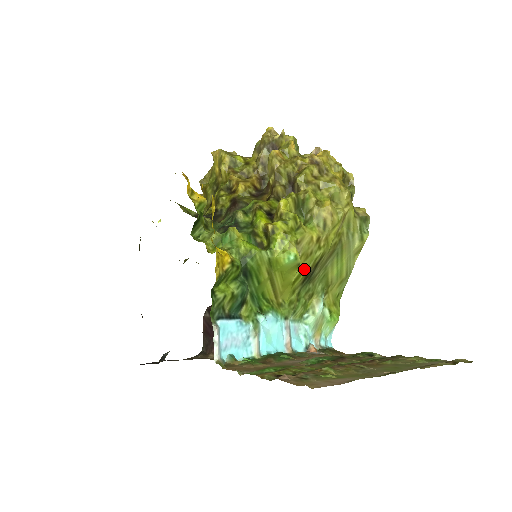
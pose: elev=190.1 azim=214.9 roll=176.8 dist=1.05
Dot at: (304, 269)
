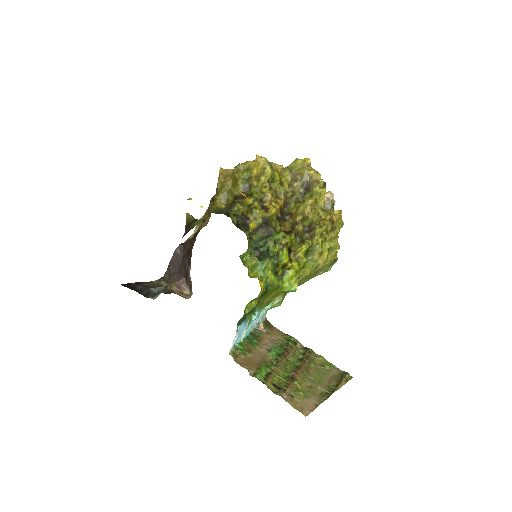
Dot at: occluded
